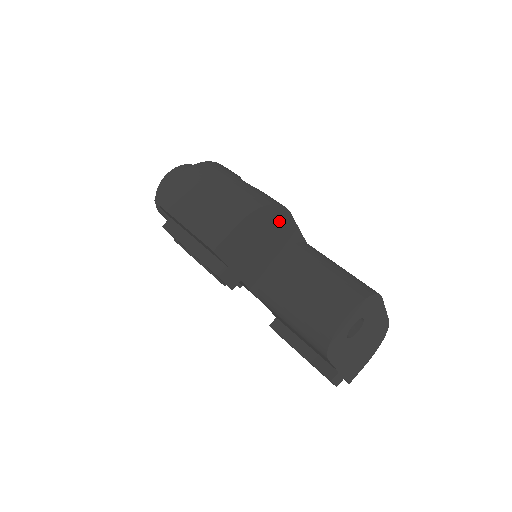
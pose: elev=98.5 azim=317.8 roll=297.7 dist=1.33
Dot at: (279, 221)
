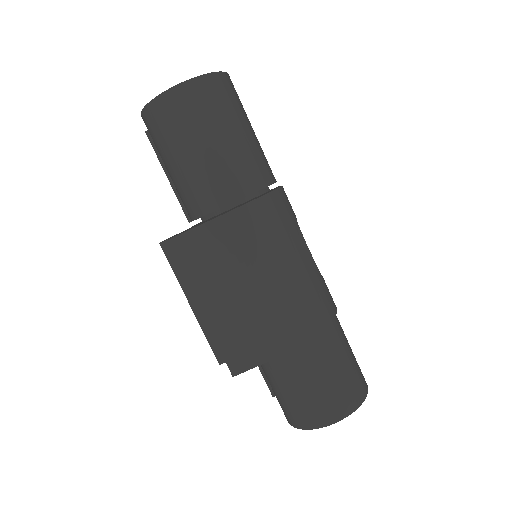
Dot at: occluded
